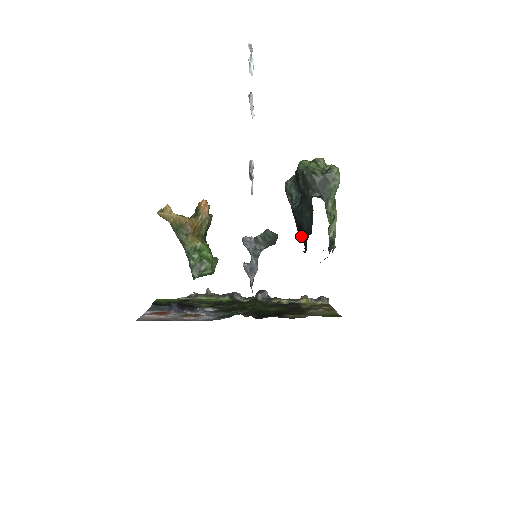
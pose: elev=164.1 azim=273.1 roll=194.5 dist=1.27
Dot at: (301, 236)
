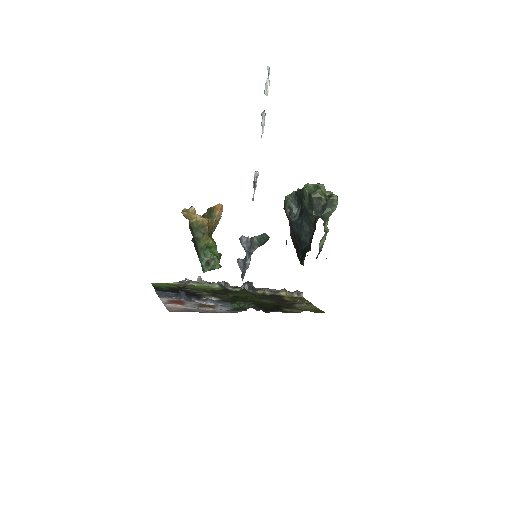
Dot at: (295, 244)
